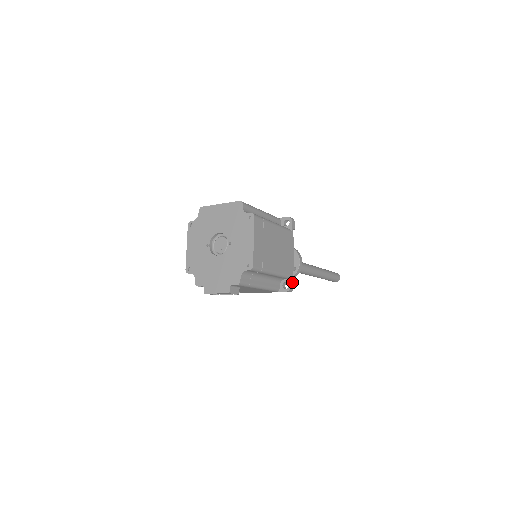
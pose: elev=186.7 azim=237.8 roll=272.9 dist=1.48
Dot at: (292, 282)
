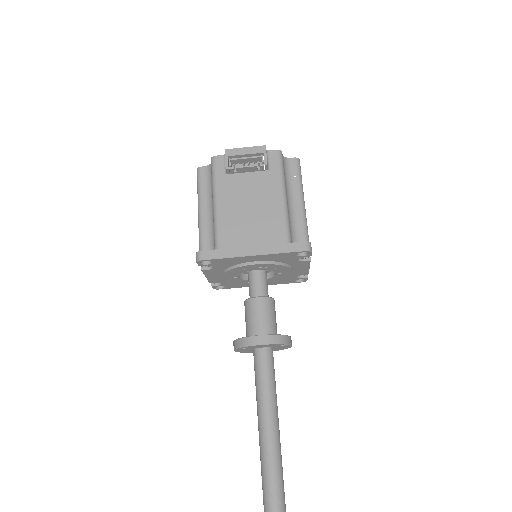
Dot at: occluded
